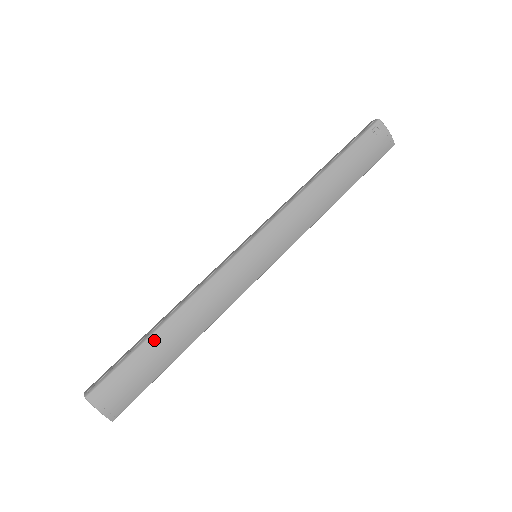
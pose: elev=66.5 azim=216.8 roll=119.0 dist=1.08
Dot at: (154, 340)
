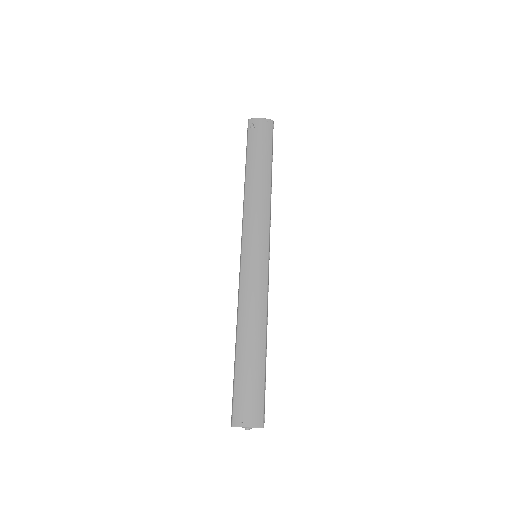
Dot at: (240, 356)
